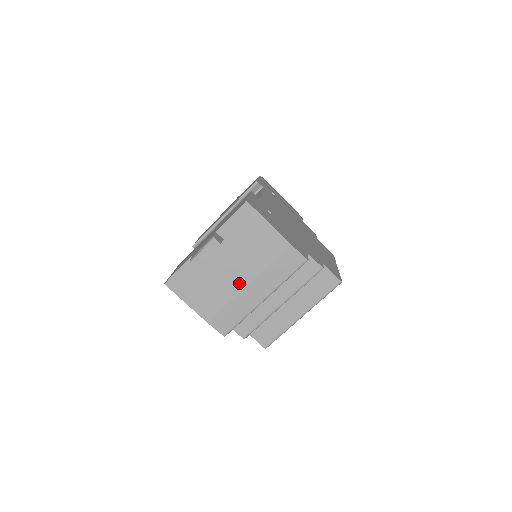
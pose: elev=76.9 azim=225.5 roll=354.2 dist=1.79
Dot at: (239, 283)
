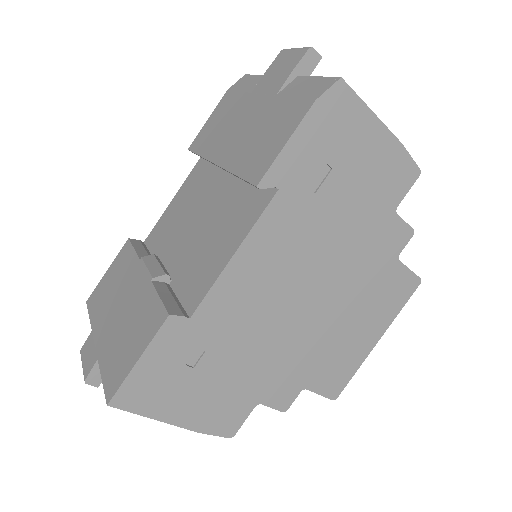
Dot at: occluded
